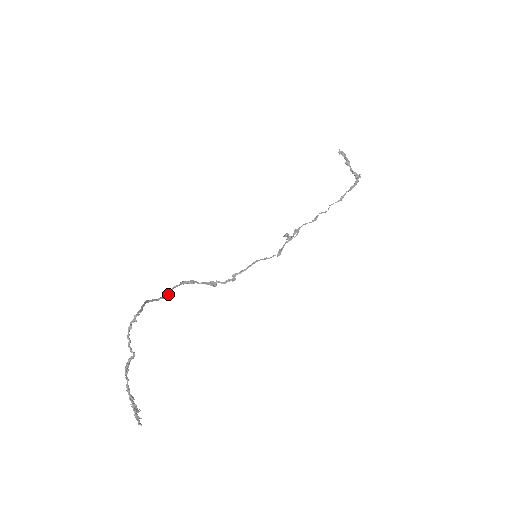
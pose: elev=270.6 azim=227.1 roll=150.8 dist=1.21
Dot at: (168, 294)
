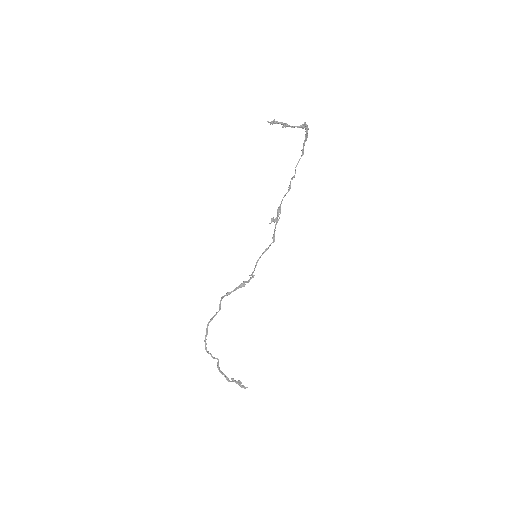
Dot at: (219, 309)
